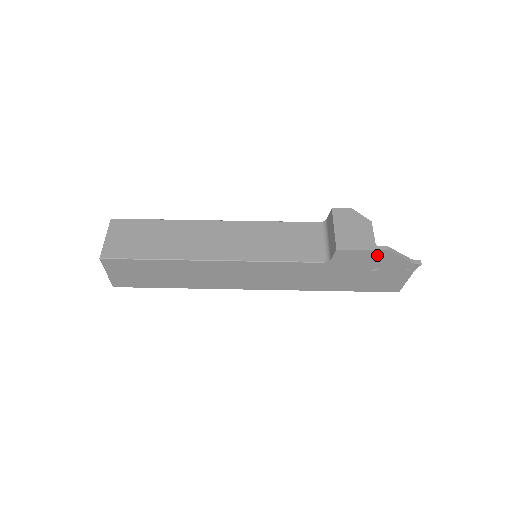
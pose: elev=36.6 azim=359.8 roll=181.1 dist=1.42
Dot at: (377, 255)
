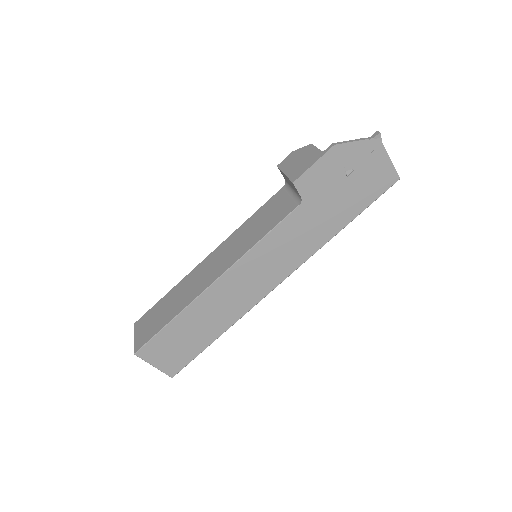
Dot at: (331, 158)
